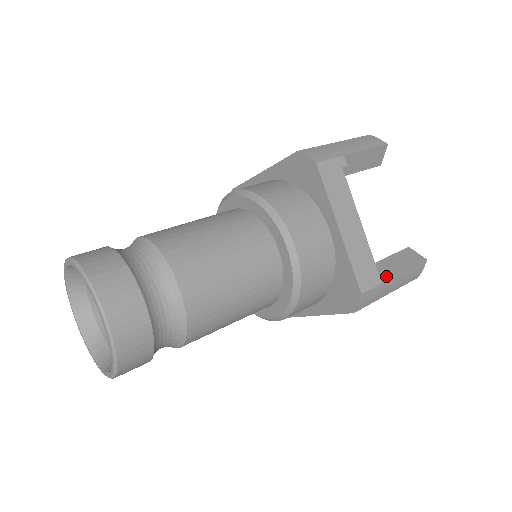
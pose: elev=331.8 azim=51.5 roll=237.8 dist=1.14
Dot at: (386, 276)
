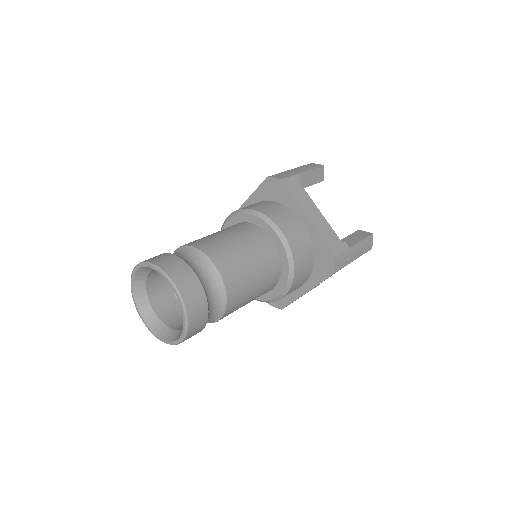
Dot at: (348, 245)
